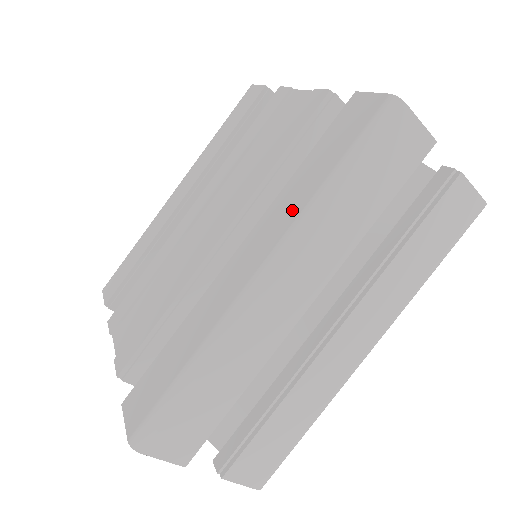
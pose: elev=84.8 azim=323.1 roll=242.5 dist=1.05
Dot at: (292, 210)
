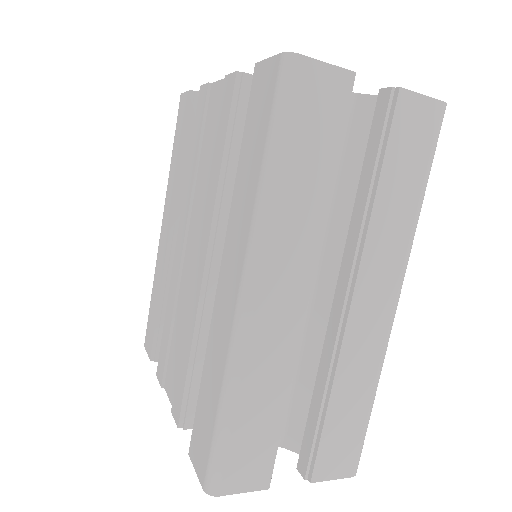
Dot at: (246, 212)
